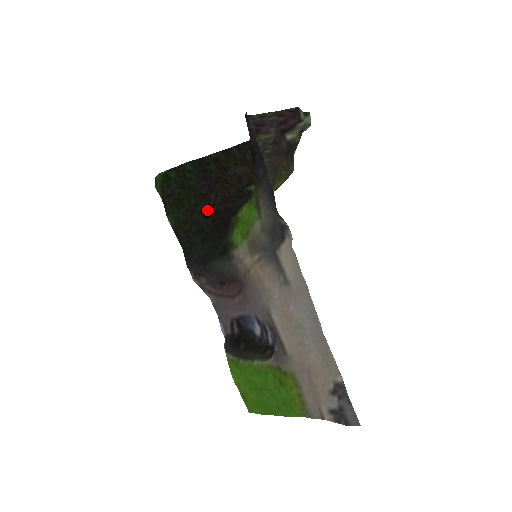
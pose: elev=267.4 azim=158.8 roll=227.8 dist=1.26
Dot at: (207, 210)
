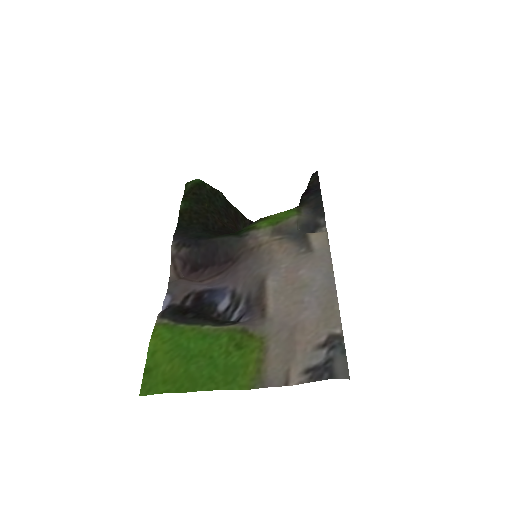
Dot at: (219, 220)
